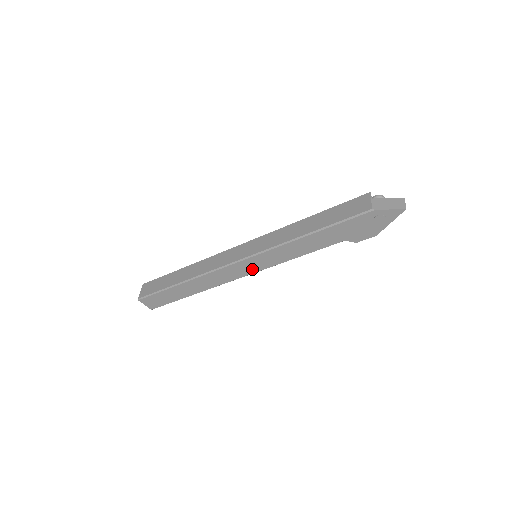
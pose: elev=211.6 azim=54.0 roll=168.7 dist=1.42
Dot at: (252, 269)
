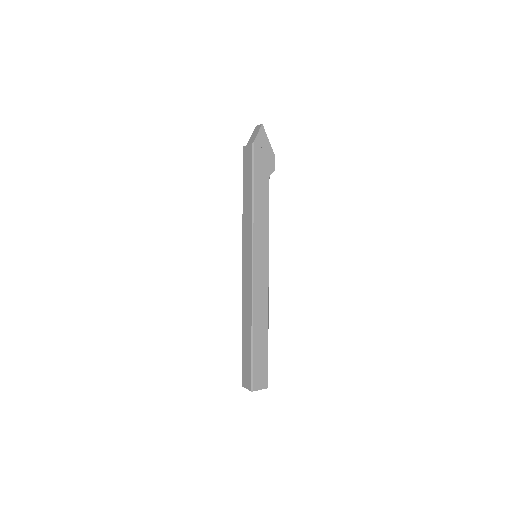
Dot at: (264, 262)
